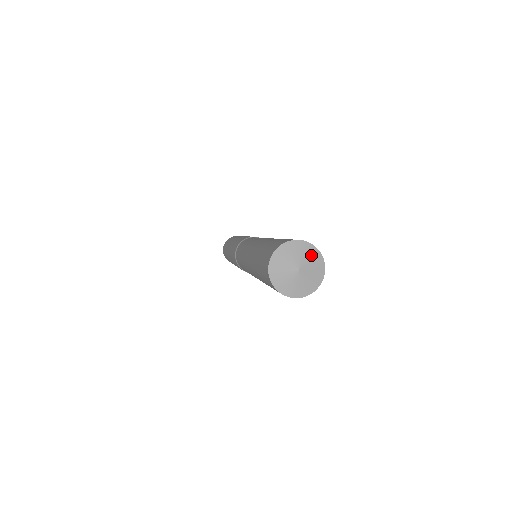
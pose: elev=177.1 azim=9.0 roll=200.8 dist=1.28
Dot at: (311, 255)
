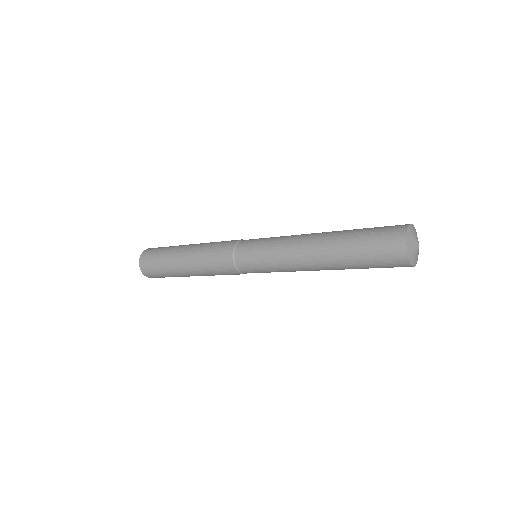
Dot at: occluded
